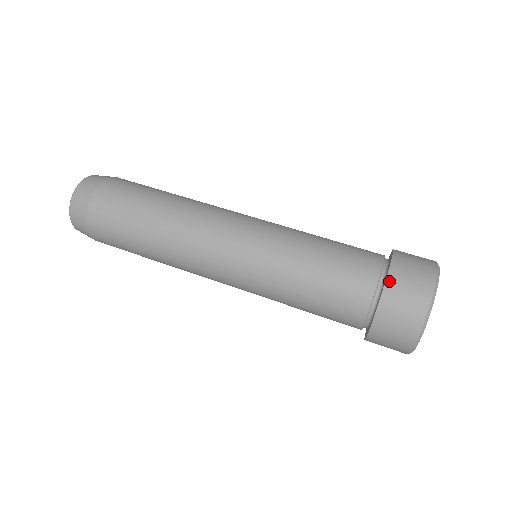
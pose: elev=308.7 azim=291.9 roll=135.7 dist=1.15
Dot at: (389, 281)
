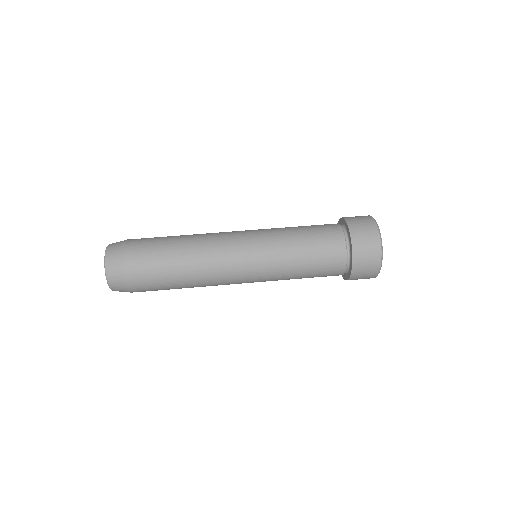
Dot at: (351, 230)
